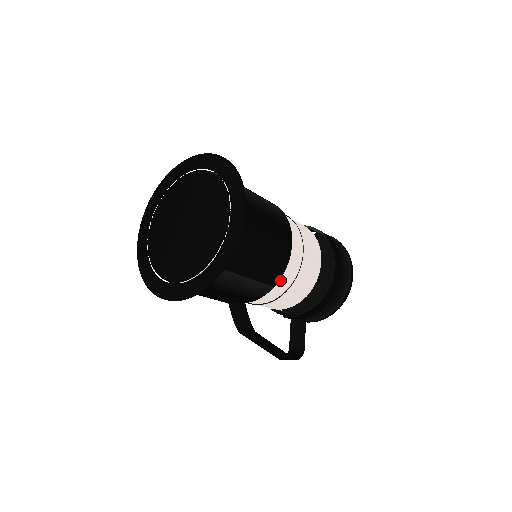
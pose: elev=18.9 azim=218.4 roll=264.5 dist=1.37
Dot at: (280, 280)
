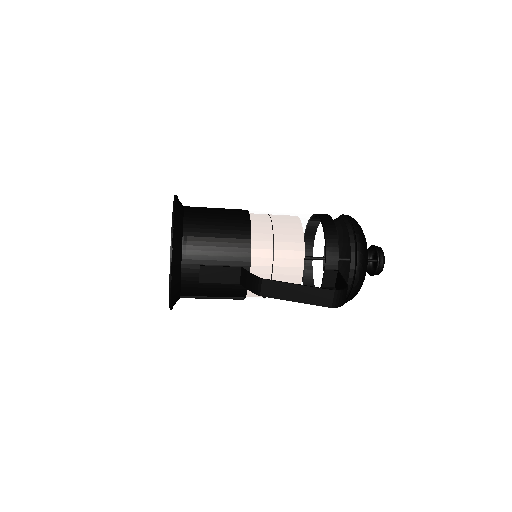
Dot at: (253, 234)
